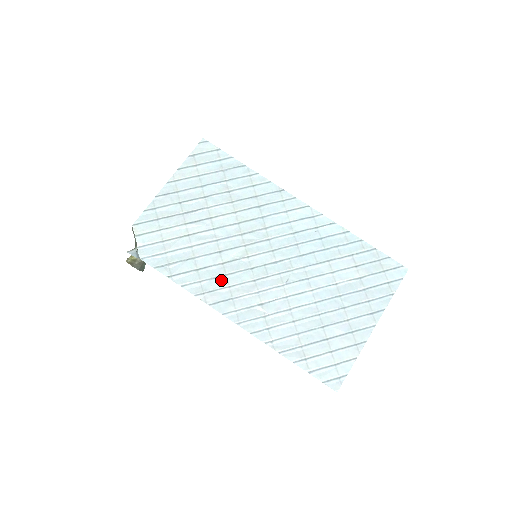
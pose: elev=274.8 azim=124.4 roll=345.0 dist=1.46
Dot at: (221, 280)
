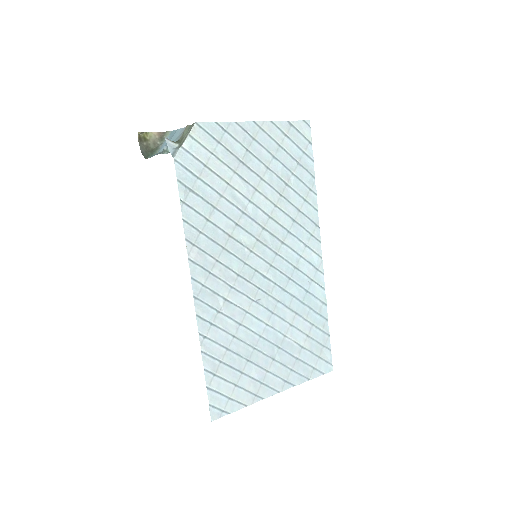
Dot at: (216, 248)
